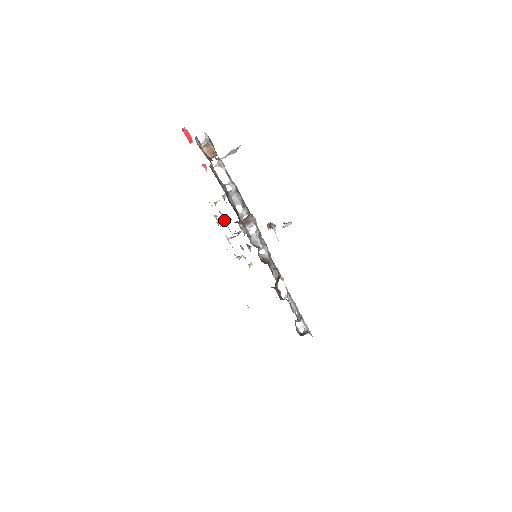
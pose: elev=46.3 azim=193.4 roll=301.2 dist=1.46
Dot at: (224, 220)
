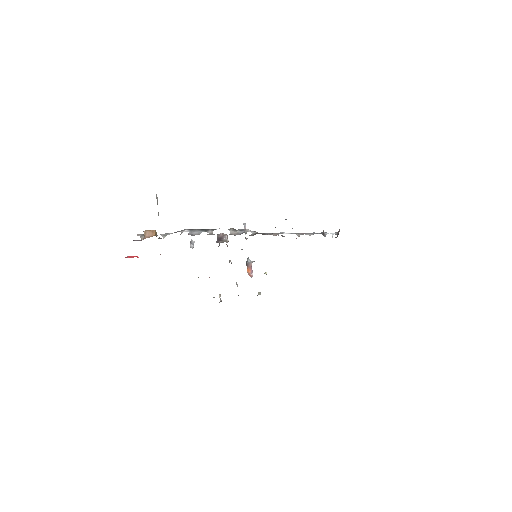
Dot at: occluded
